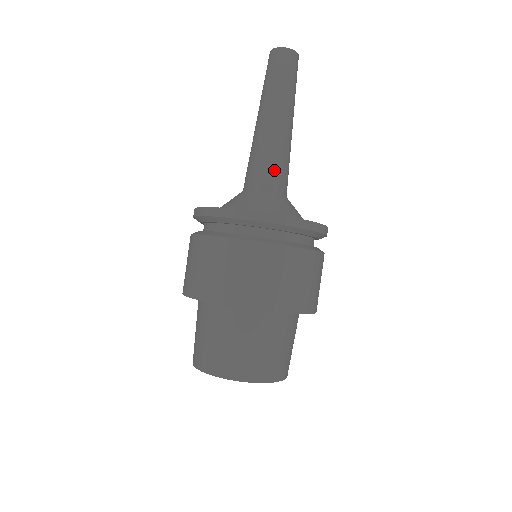
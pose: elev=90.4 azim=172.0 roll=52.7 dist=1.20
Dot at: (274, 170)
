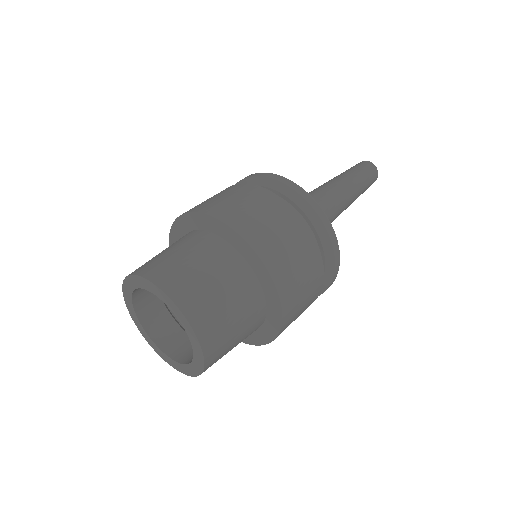
Dot at: occluded
